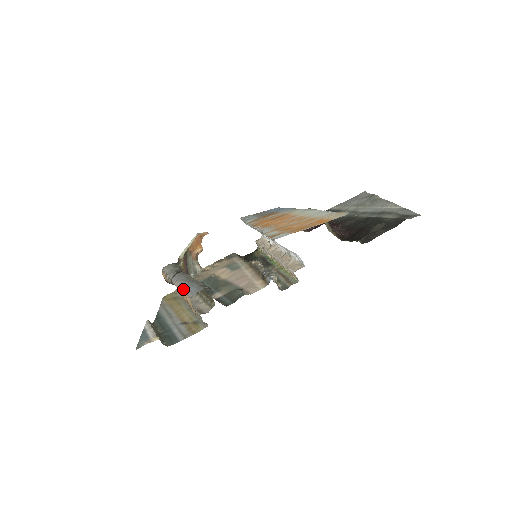
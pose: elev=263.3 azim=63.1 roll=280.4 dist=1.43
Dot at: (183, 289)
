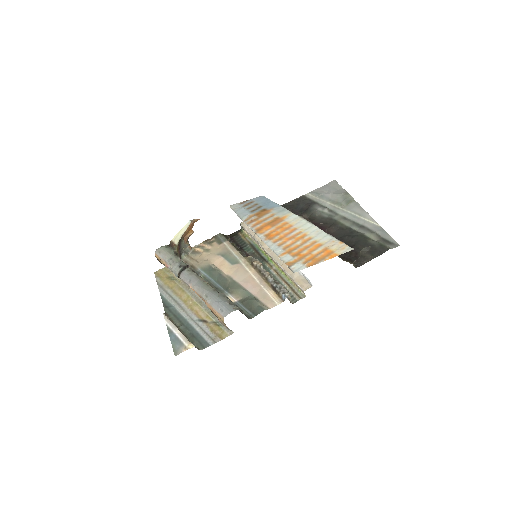
Dot at: (207, 300)
